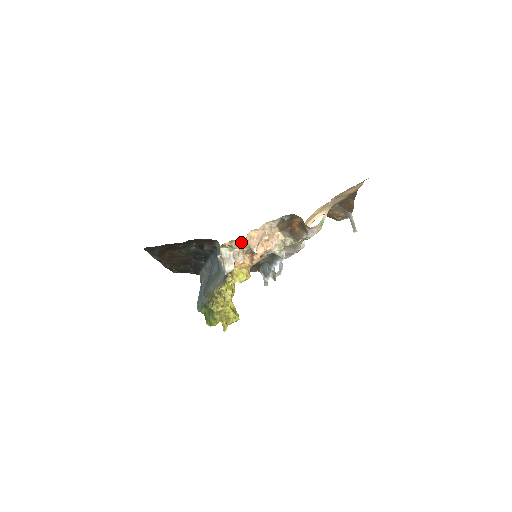
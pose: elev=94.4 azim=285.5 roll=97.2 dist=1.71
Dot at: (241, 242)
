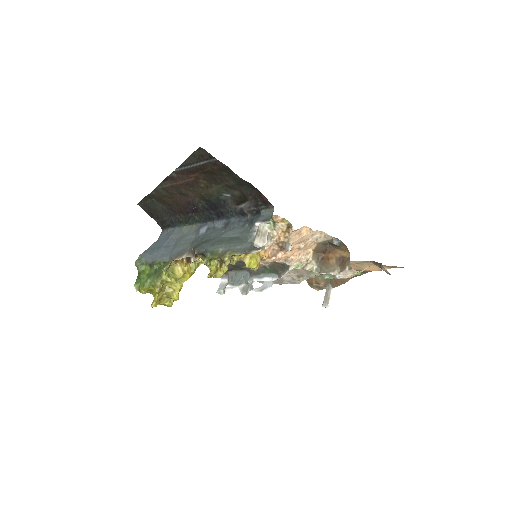
Dot at: (290, 229)
